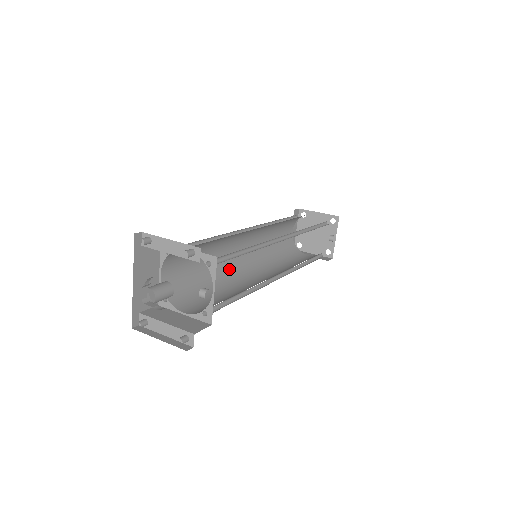
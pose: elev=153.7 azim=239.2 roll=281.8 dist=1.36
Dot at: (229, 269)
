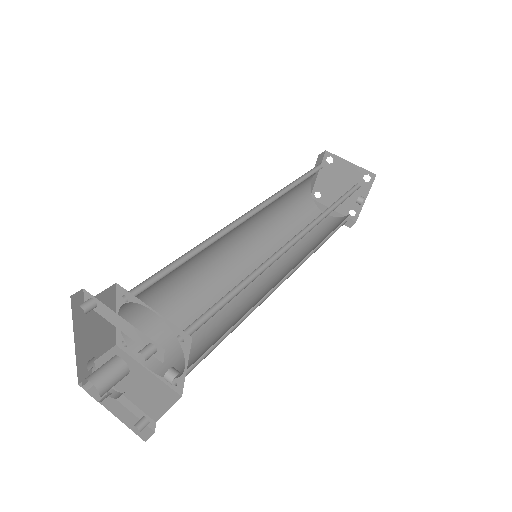
Dot at: (219, 266)
